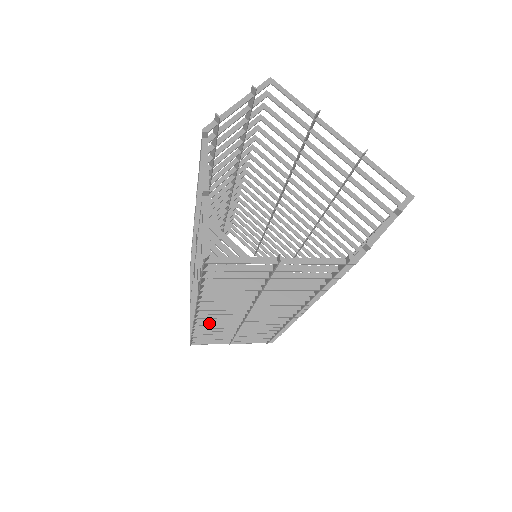
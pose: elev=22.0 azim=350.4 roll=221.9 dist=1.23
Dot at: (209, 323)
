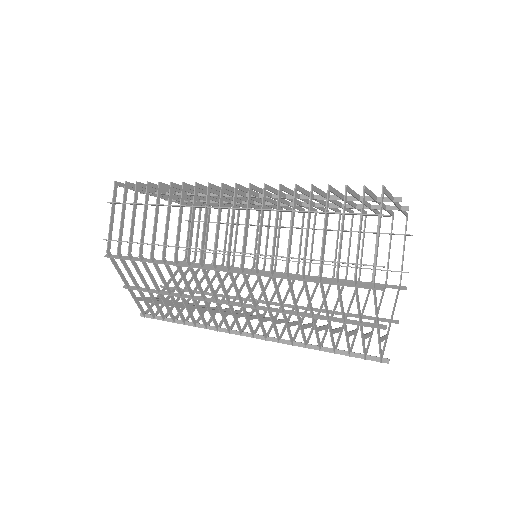
Dot at: occluded
